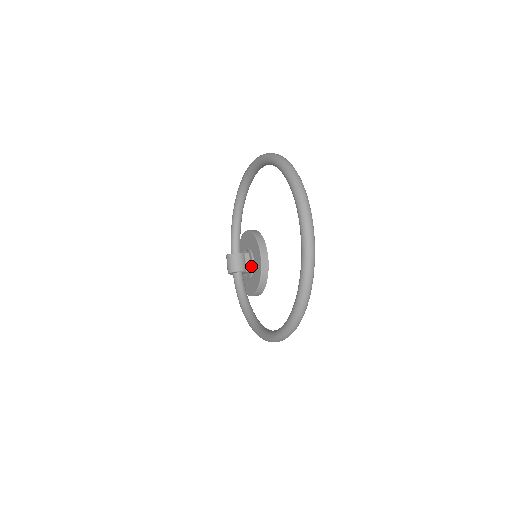
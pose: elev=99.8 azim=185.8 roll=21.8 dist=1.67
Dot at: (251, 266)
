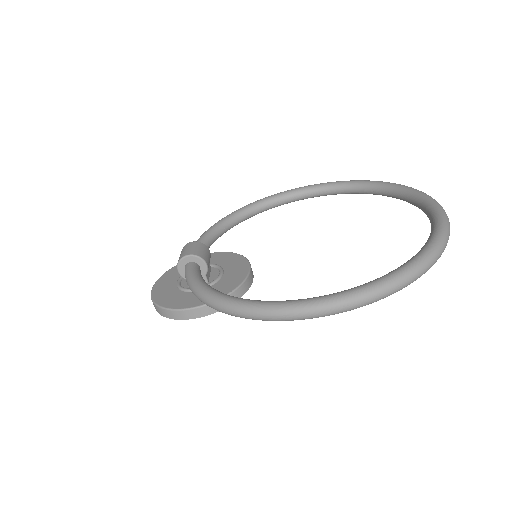
Dot at: (211, 278)
